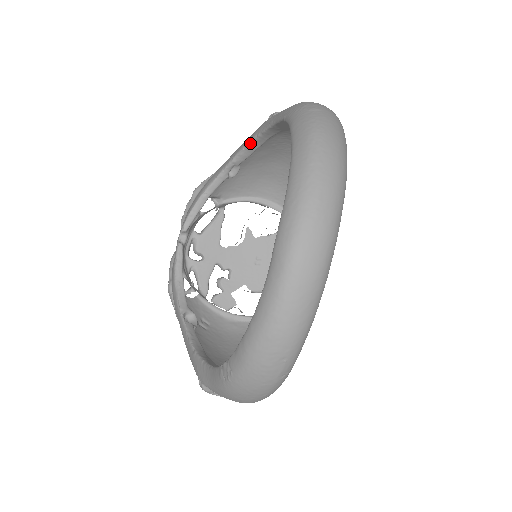
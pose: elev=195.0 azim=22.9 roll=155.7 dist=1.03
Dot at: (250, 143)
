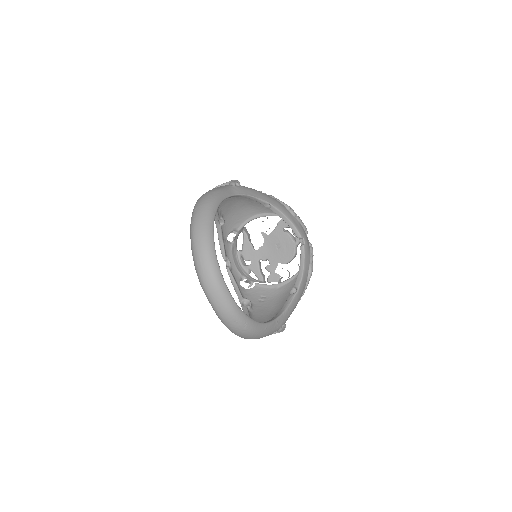
Dot at: occluded
